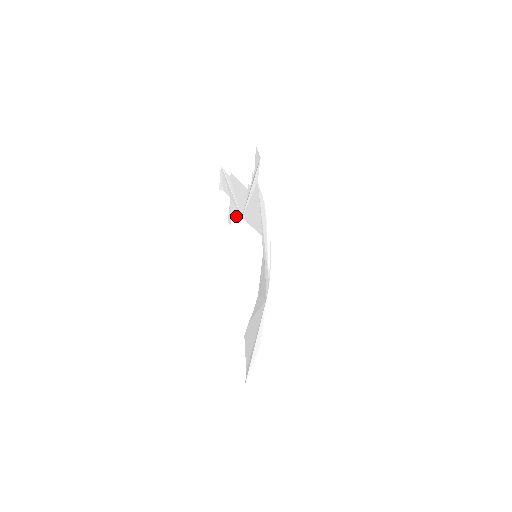
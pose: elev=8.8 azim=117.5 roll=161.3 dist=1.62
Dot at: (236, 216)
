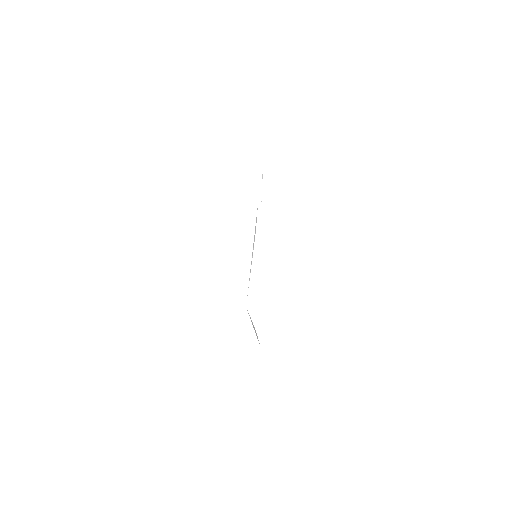
Dot at: occluded
